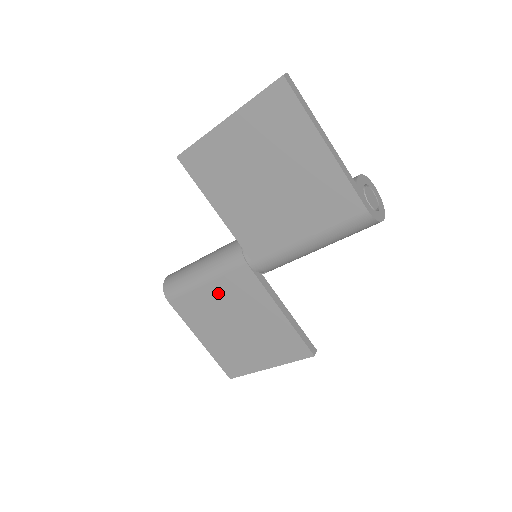
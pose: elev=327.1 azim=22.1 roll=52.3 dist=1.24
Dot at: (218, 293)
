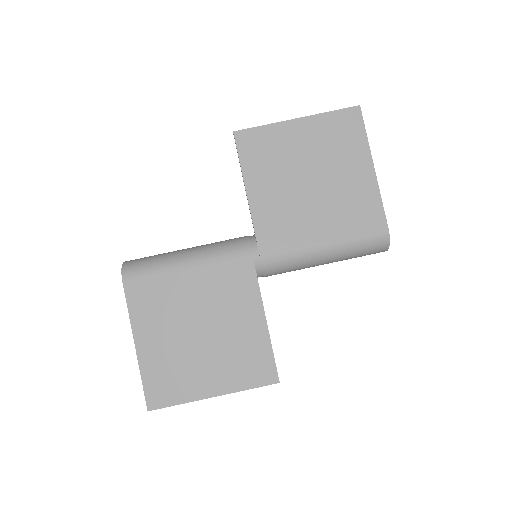
Dot at: (199, 283)
